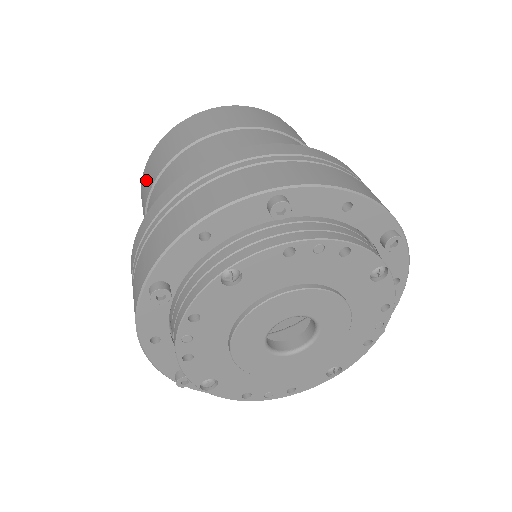
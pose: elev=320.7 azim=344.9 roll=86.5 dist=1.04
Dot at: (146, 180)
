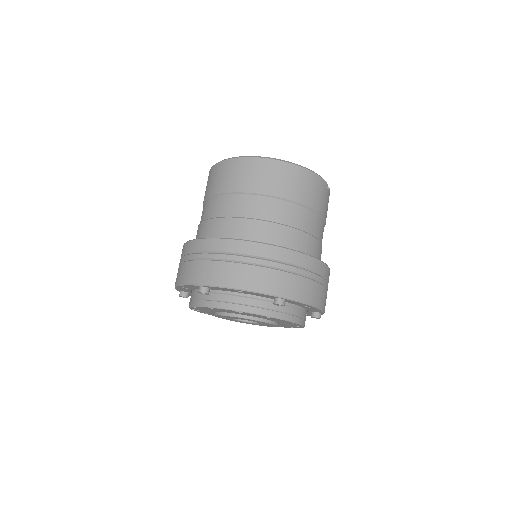
Dot at: (227, 175)
